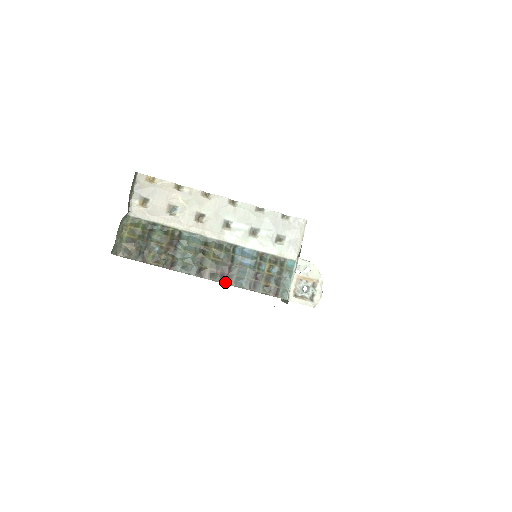
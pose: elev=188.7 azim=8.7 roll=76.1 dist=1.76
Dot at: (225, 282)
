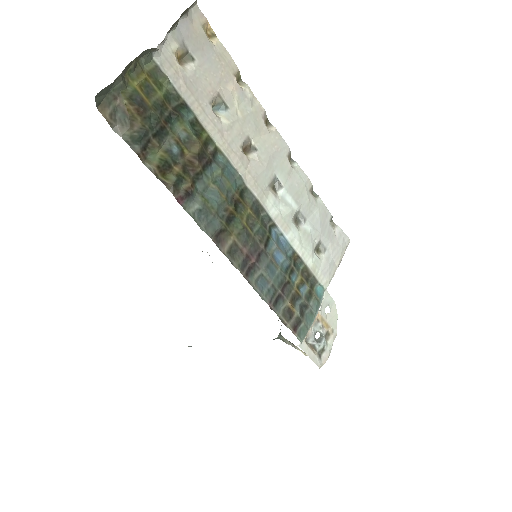
Dot at: (245, 273)
